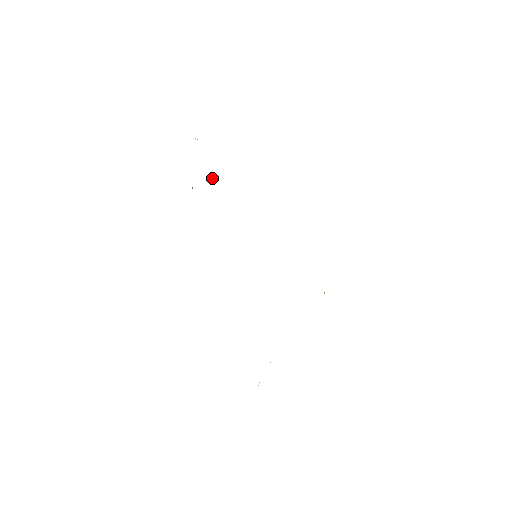
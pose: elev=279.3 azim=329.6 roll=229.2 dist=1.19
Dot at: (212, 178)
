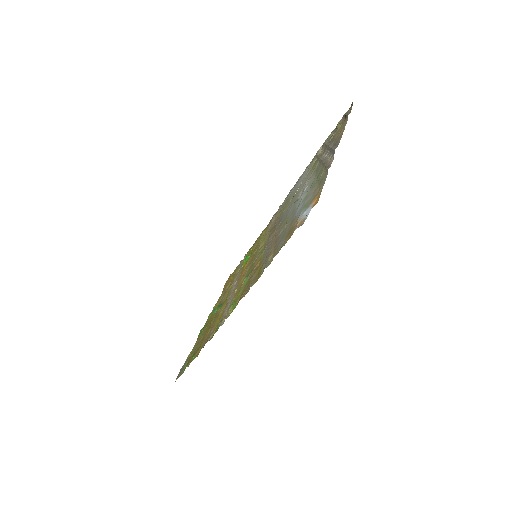
Dot at: occluded
